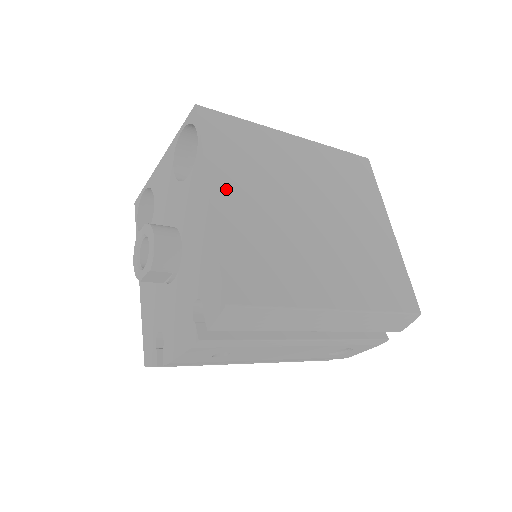
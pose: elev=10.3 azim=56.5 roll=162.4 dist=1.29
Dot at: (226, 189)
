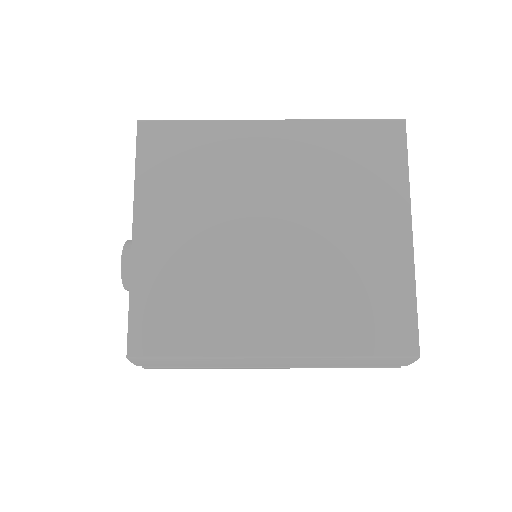
Dot at: (154, 224)
